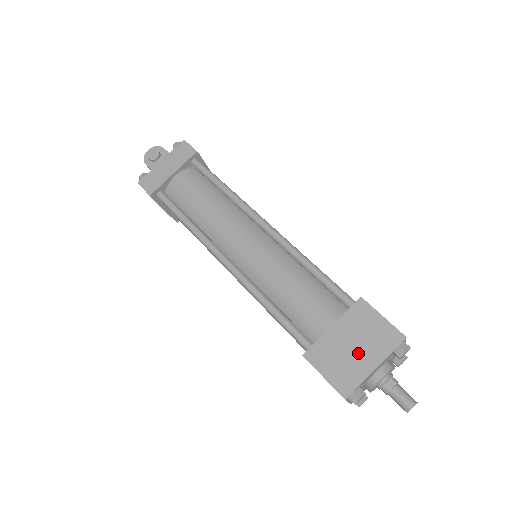
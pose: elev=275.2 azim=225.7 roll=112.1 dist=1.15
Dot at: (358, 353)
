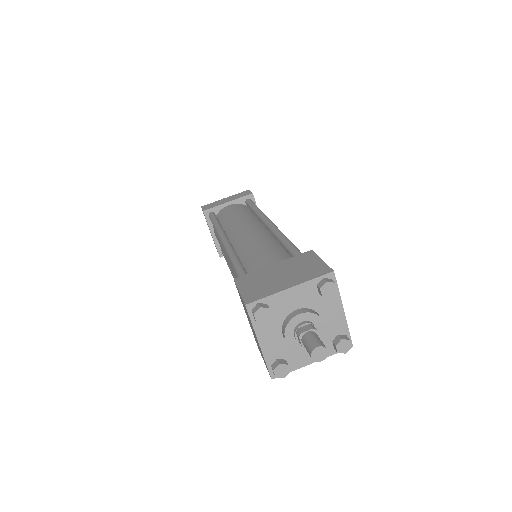
Dot at: (282, 279)
